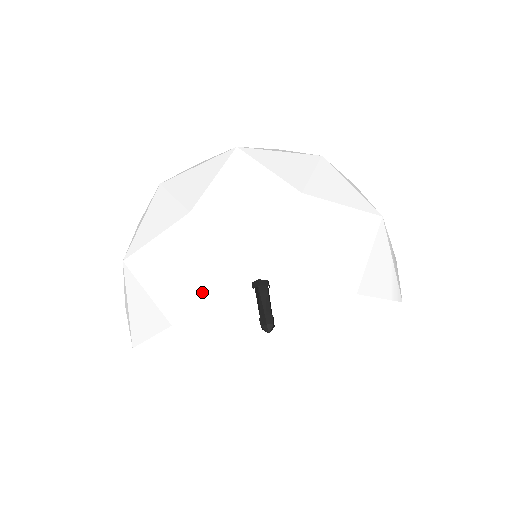
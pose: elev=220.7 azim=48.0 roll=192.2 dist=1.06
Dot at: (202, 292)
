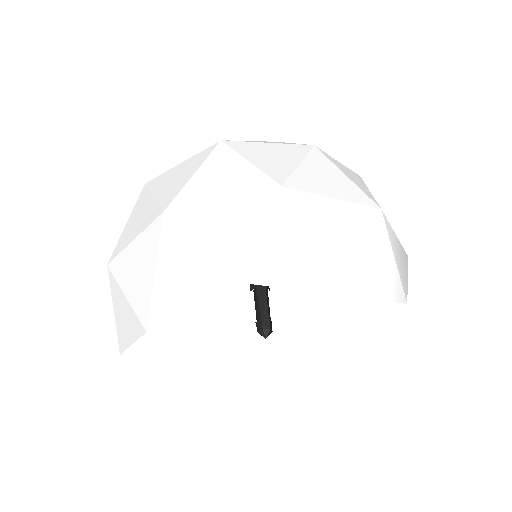
Dot at: (175, 296)
